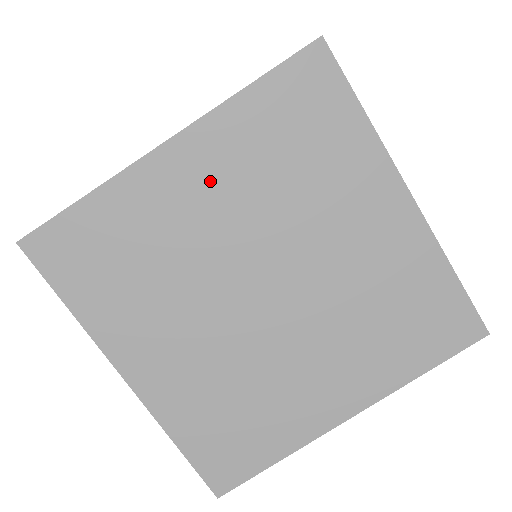
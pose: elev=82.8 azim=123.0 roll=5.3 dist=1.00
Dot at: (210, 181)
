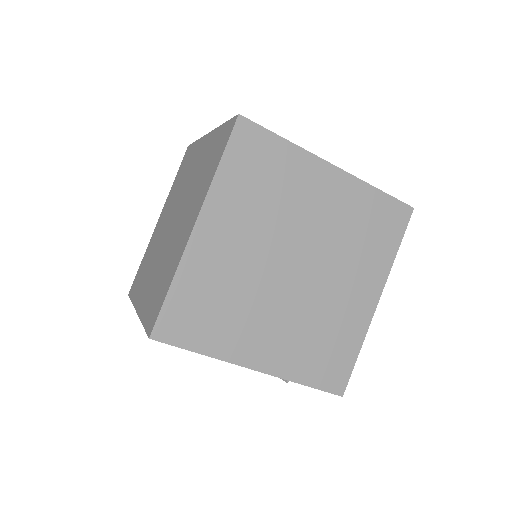
Dot at: (231, 229)
